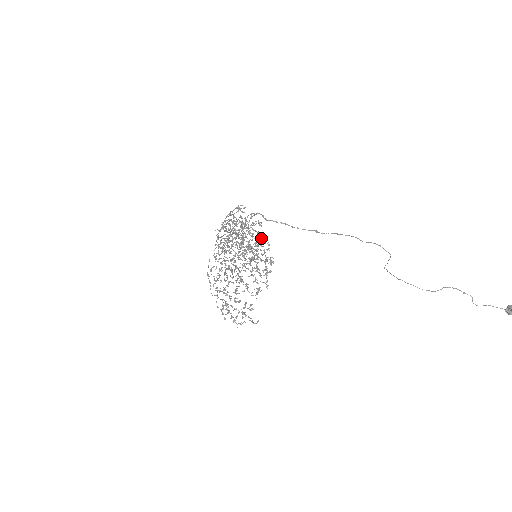
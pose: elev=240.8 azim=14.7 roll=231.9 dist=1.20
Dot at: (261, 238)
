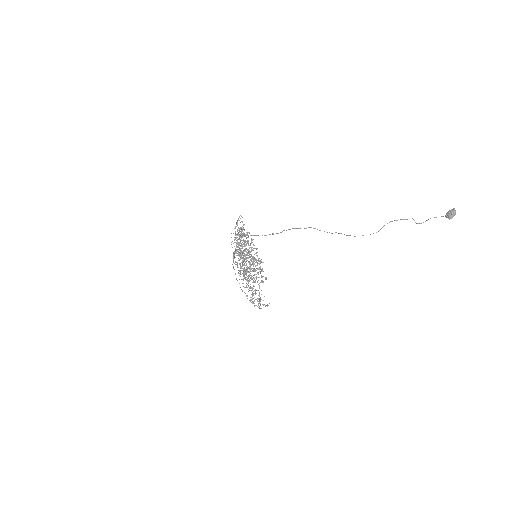
Dot at: occluded
